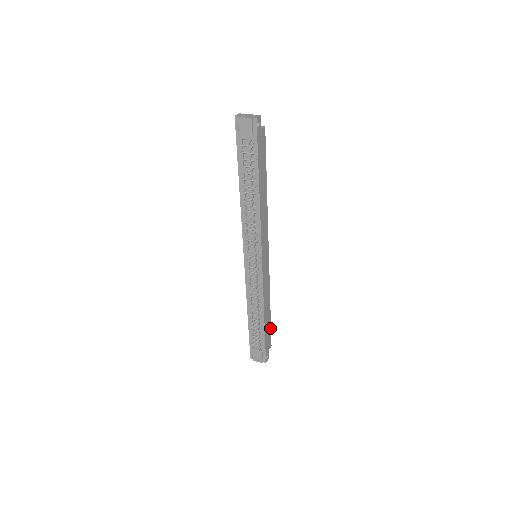
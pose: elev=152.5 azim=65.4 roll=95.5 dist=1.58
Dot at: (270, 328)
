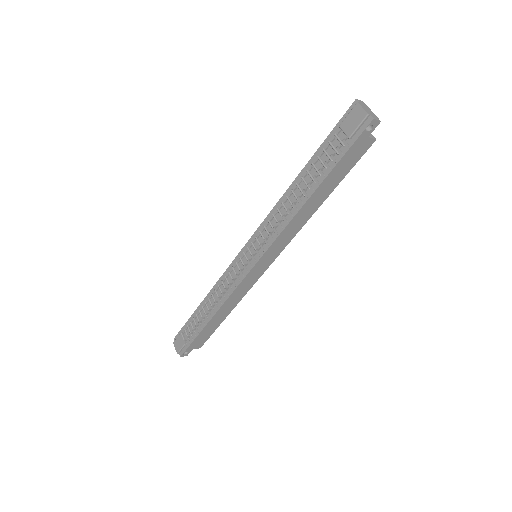
Dot at: (212, 332)
